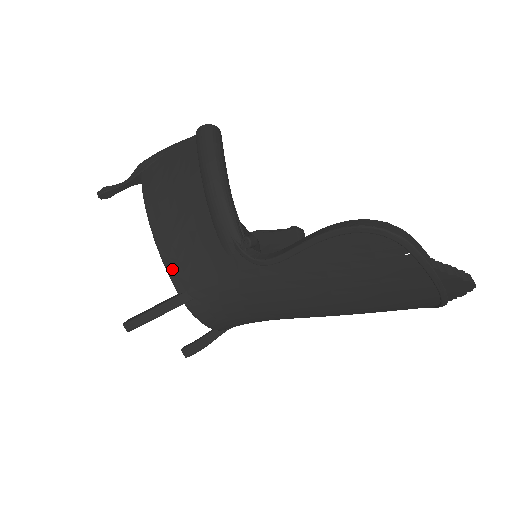
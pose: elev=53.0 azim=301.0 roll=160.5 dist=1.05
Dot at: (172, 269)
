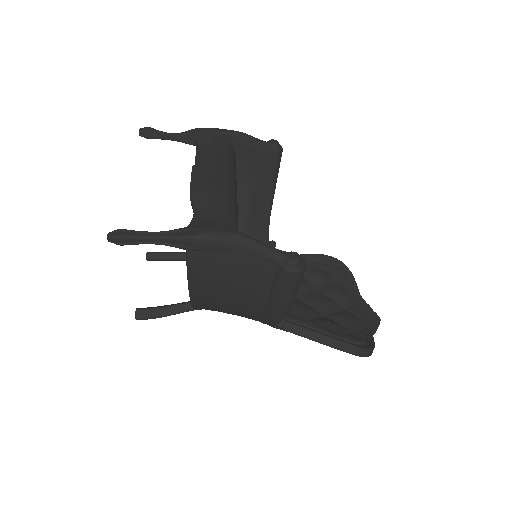
Dot at: (199, 308)
